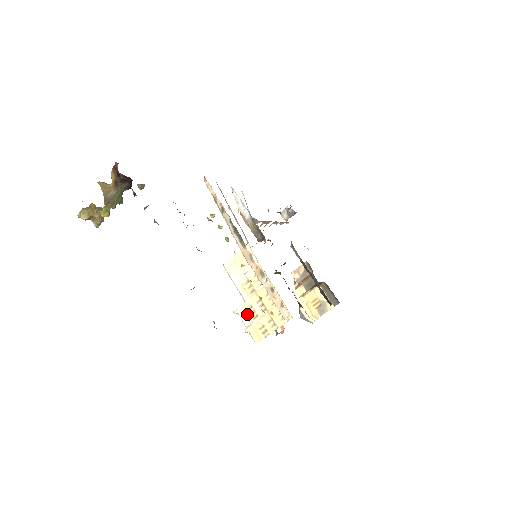
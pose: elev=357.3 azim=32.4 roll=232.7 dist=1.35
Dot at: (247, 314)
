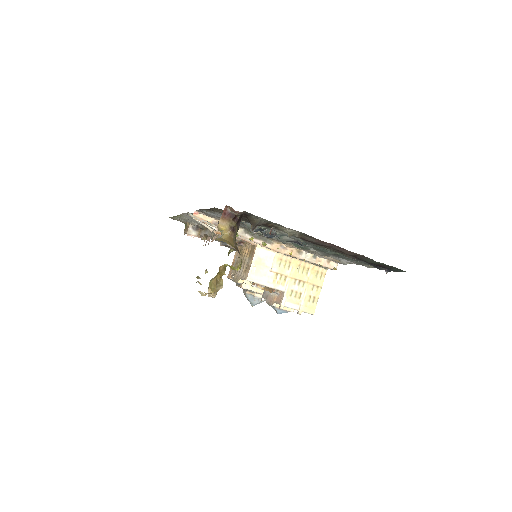
Dot at: (292, 300)
